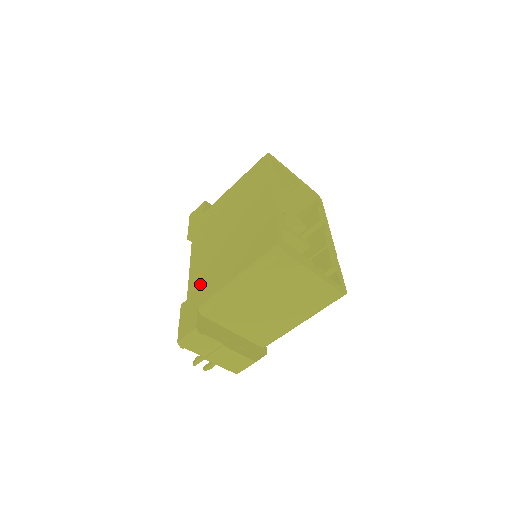
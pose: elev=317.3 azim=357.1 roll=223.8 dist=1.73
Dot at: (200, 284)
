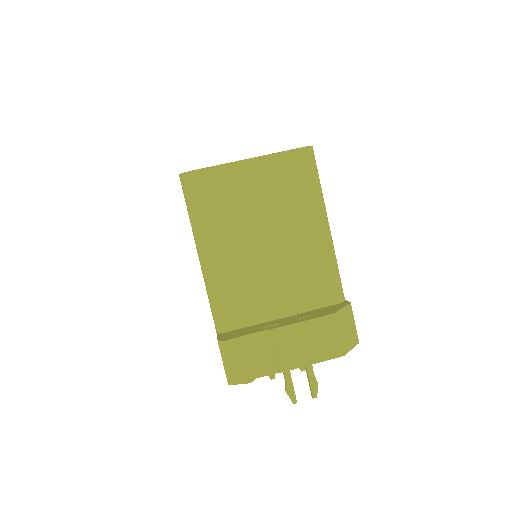
Dot at: occluded
